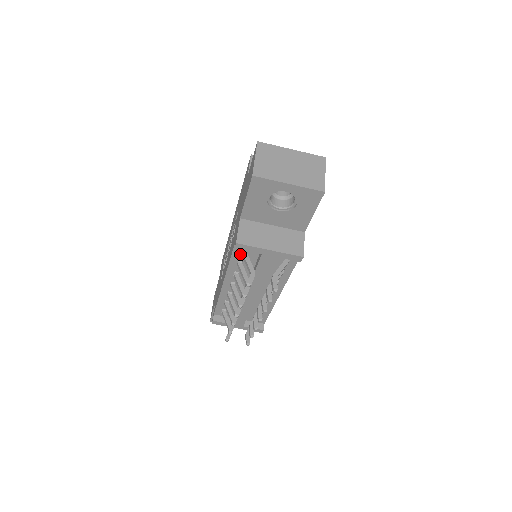
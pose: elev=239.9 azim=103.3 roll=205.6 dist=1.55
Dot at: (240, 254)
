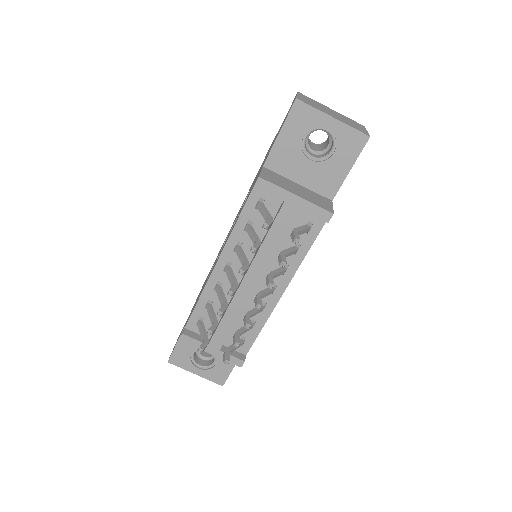
Dot at: (254, 209)
